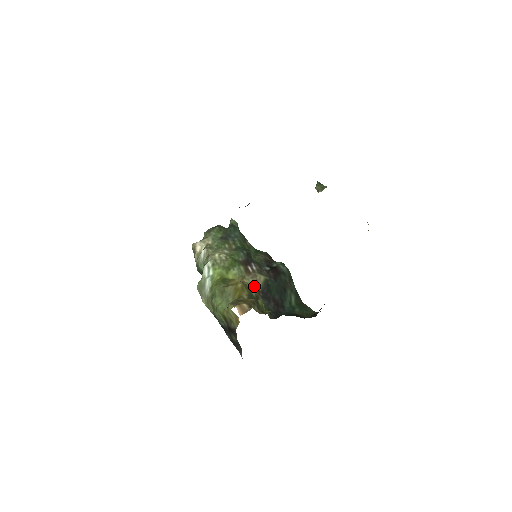
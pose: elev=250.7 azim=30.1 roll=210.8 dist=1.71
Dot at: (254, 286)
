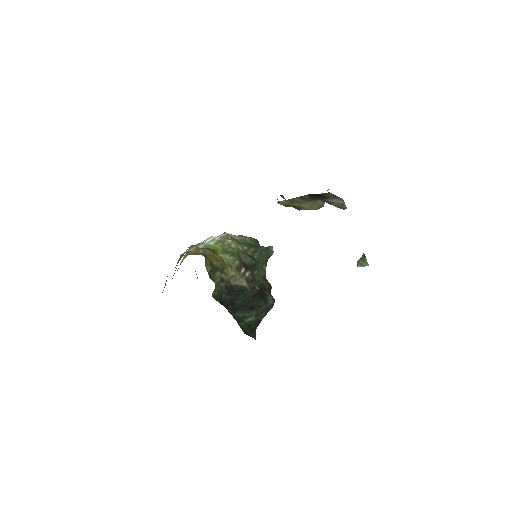
Dot at: (231, 277)
